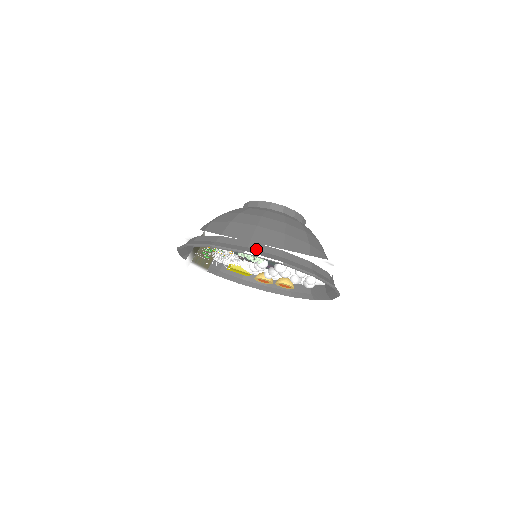
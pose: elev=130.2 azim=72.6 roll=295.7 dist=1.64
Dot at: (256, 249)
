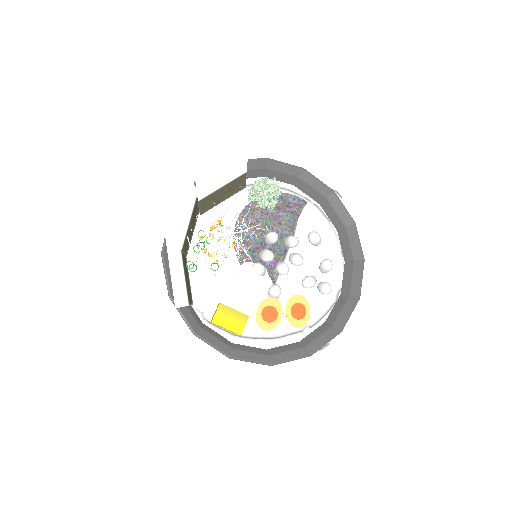
Dot at: (273, 170)
